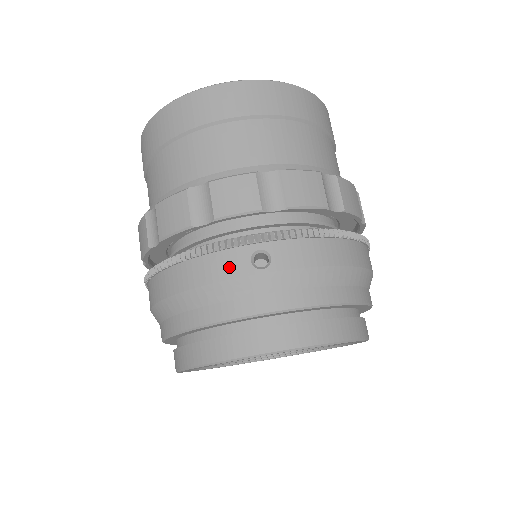
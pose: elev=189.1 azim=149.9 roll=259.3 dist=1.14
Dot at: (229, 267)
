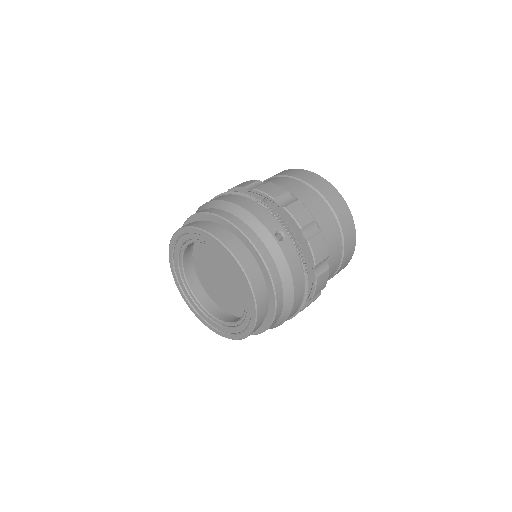
Dot at: (268, 222)
